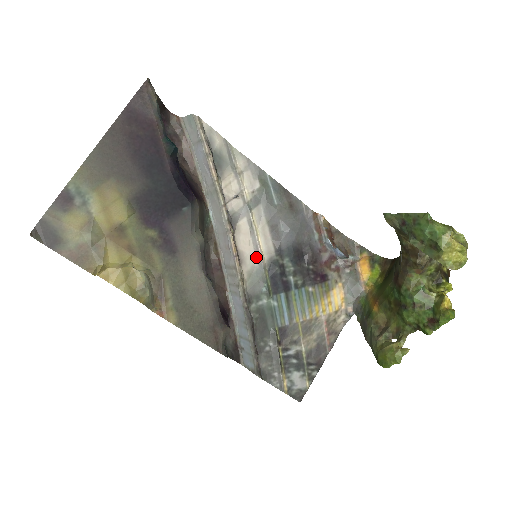
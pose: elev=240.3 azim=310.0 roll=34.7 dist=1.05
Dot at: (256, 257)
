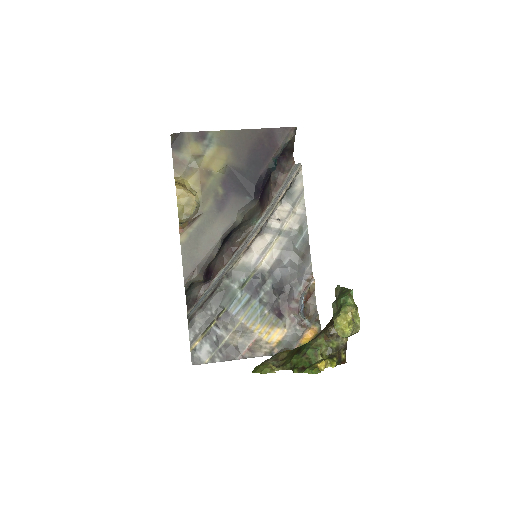
Dot at: (256, 260)
